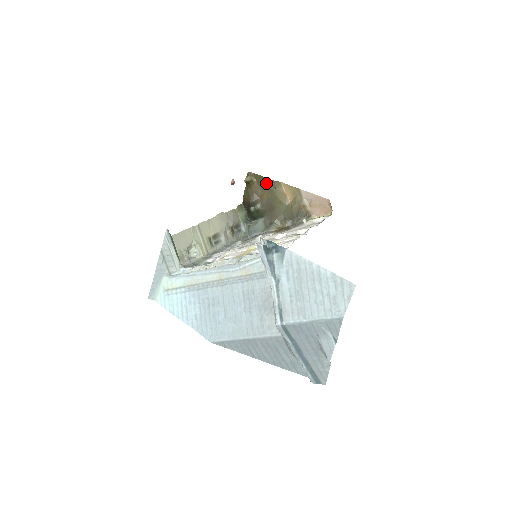
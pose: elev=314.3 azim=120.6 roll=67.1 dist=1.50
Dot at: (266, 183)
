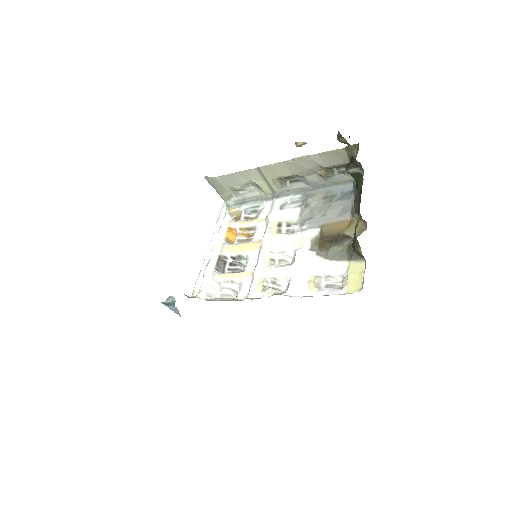
Dot at: occluded
